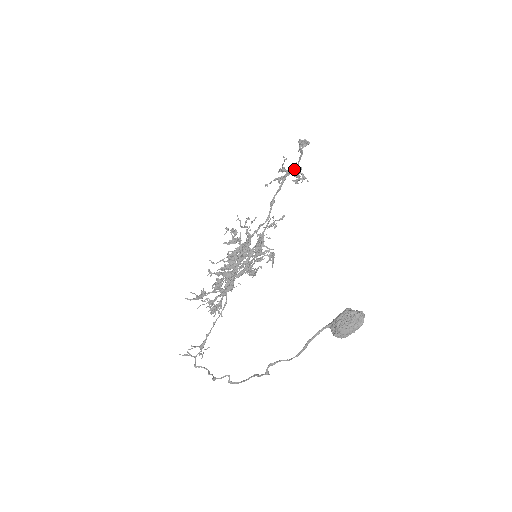
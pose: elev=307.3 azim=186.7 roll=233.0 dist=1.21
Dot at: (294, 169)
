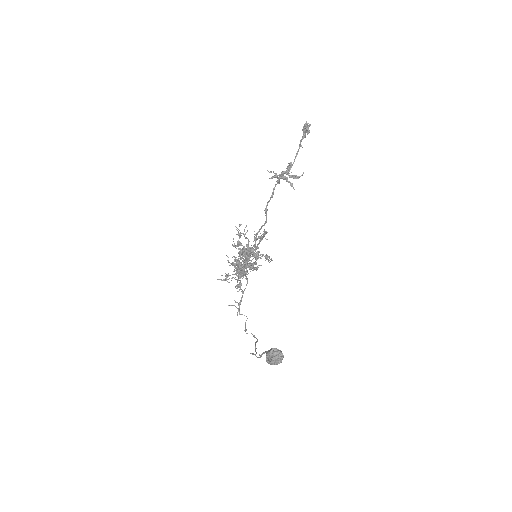
Dot at: (286, 173)
